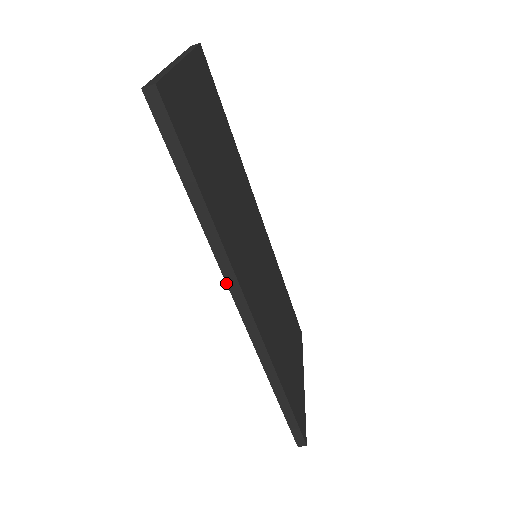
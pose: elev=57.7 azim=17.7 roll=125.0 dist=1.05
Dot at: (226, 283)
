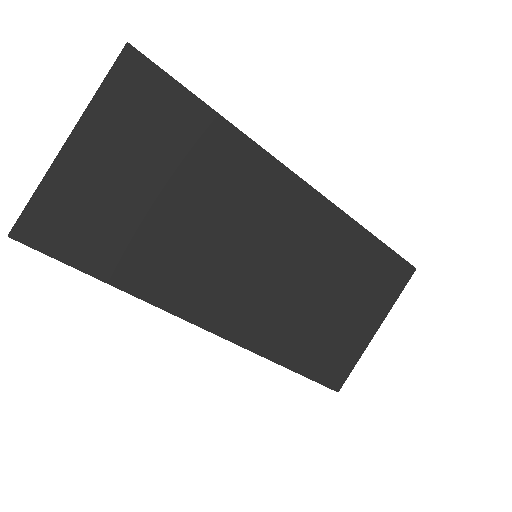
Dot at: occluded
